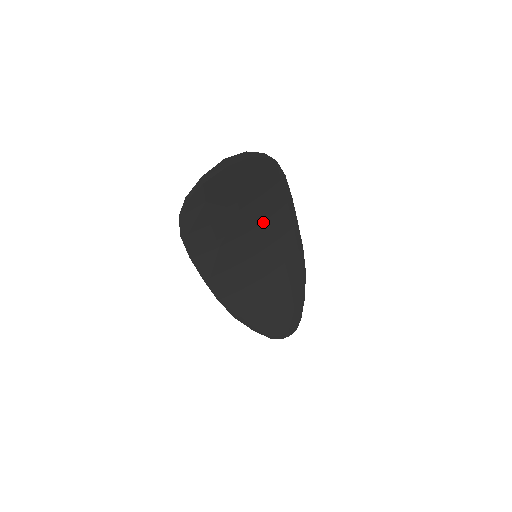
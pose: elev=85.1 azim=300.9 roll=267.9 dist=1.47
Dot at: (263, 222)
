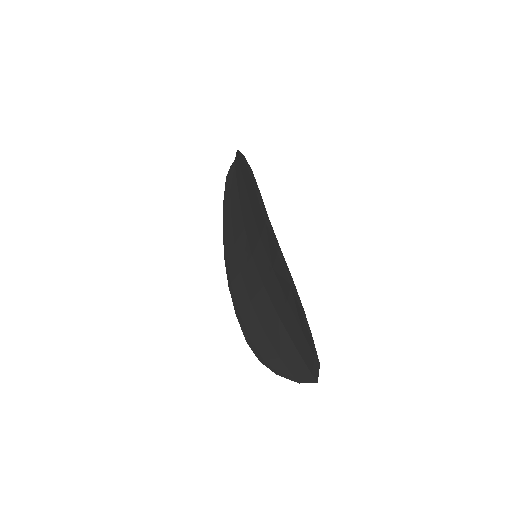
Dot at: (271, 273)
